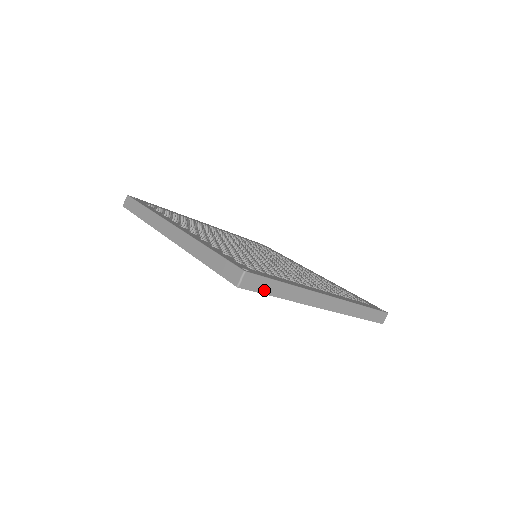
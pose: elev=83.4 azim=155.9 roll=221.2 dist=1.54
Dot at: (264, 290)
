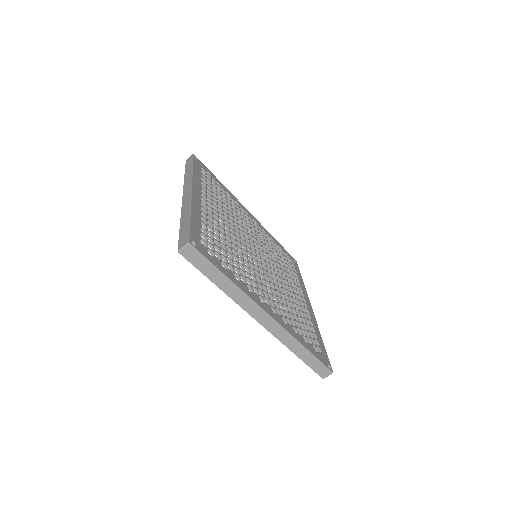
Dot at: occluded
